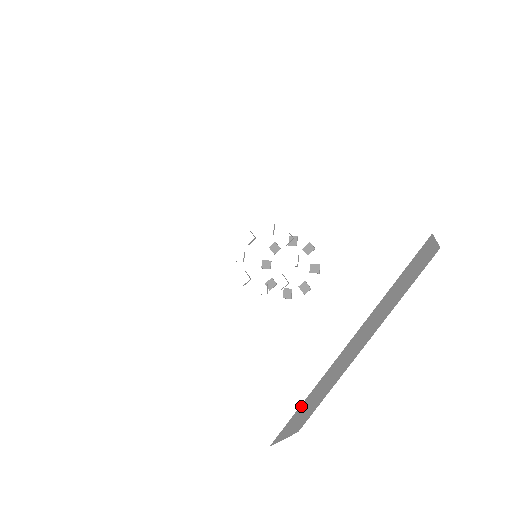
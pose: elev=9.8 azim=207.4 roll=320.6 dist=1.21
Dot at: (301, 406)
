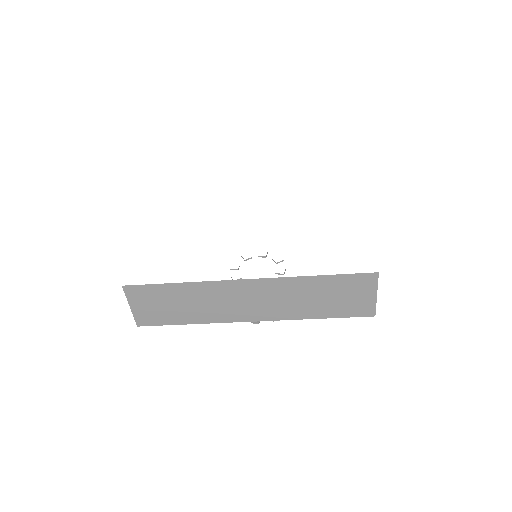
Dot at: occluded
